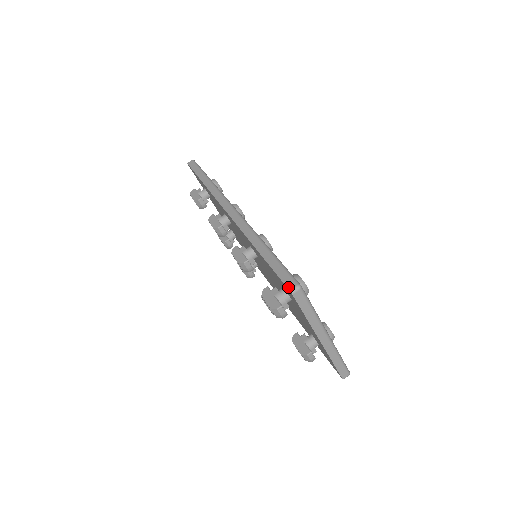
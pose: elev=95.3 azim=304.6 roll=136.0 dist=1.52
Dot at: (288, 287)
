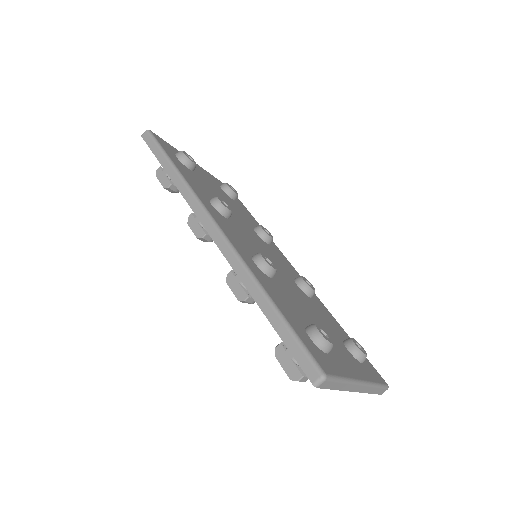
Dot at: (310, 378)
